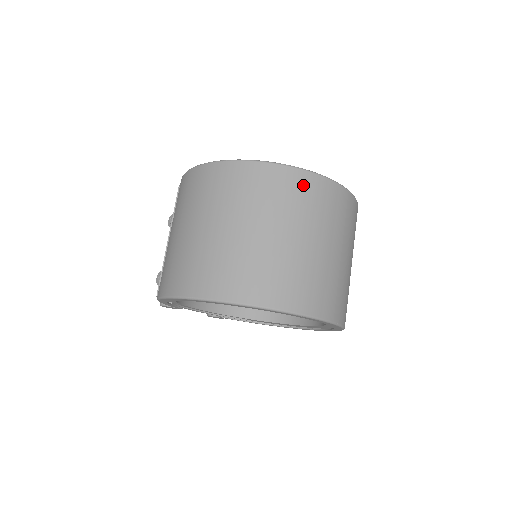
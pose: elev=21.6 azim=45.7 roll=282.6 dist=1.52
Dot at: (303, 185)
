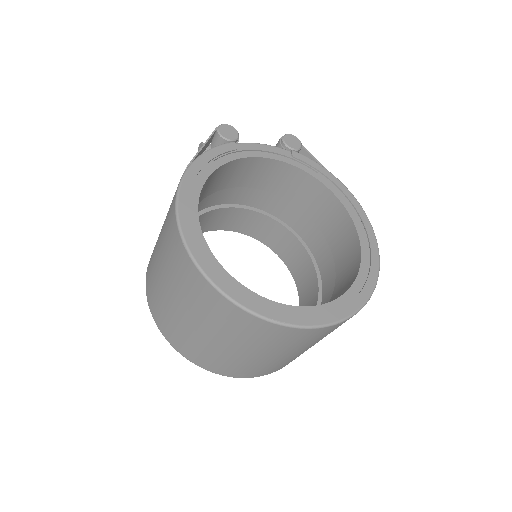
Dot at: (256, 327)
